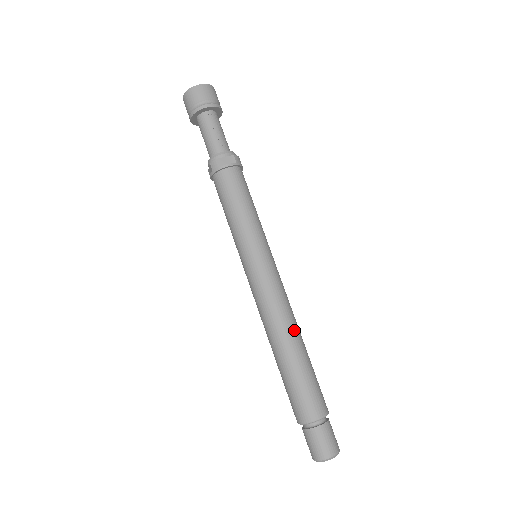
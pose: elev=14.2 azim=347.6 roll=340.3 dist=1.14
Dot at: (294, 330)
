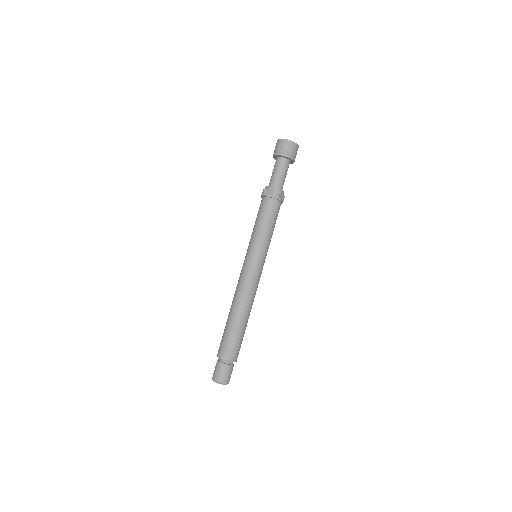
Dot at: occluded
